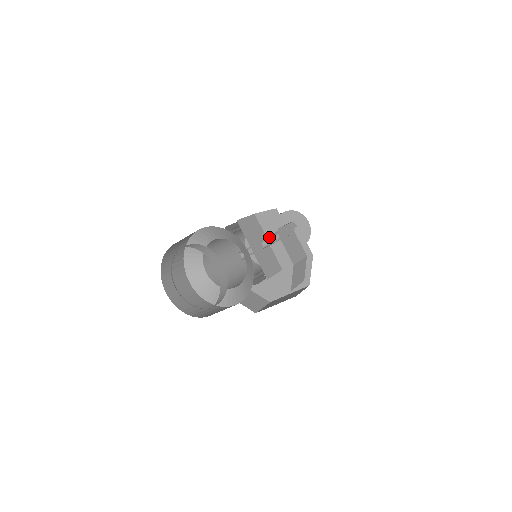
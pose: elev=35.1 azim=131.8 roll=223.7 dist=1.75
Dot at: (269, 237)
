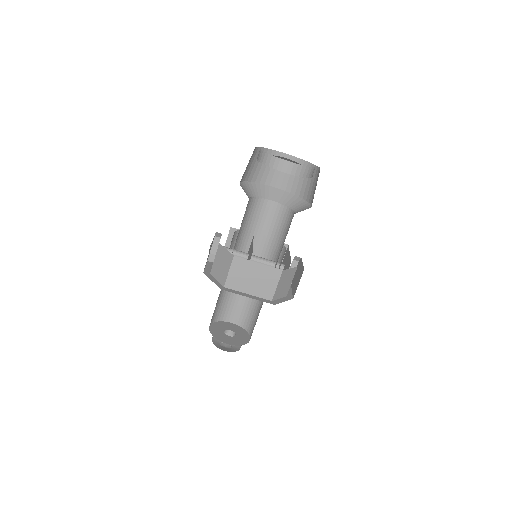
Dot at: (270, 265)
